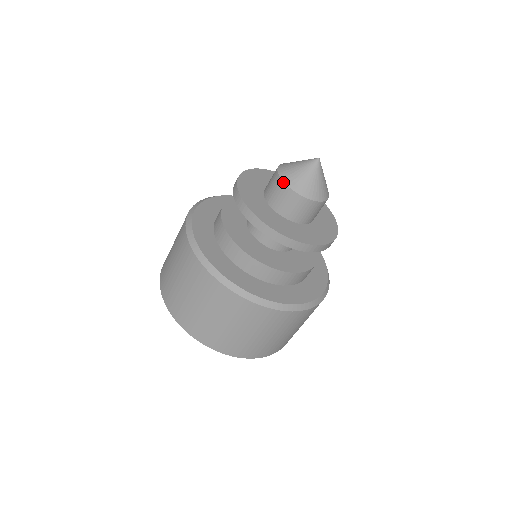
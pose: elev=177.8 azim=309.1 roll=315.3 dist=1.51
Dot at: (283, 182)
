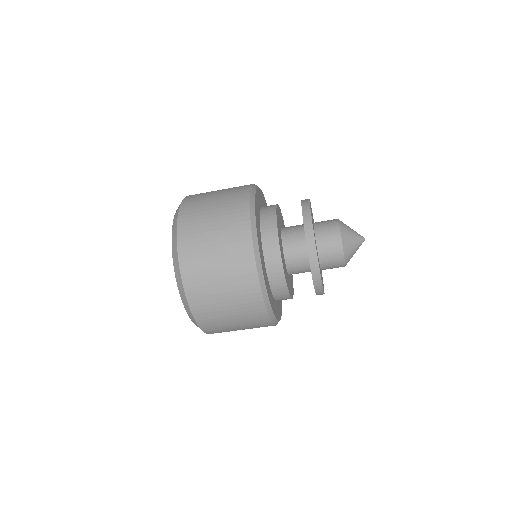
Dot at: (345, 262)
